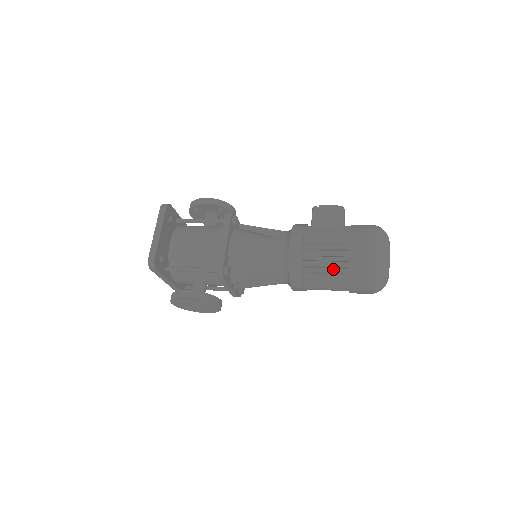
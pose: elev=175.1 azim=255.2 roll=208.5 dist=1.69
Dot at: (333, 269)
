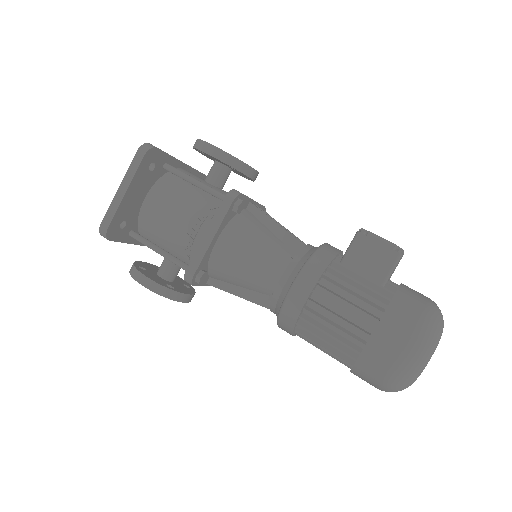
Dot at: (336, 348)
